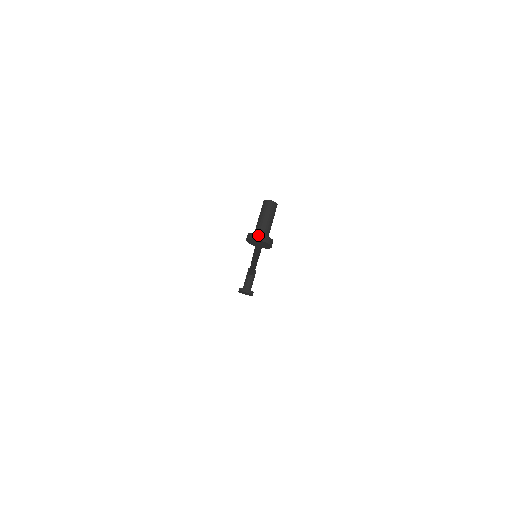
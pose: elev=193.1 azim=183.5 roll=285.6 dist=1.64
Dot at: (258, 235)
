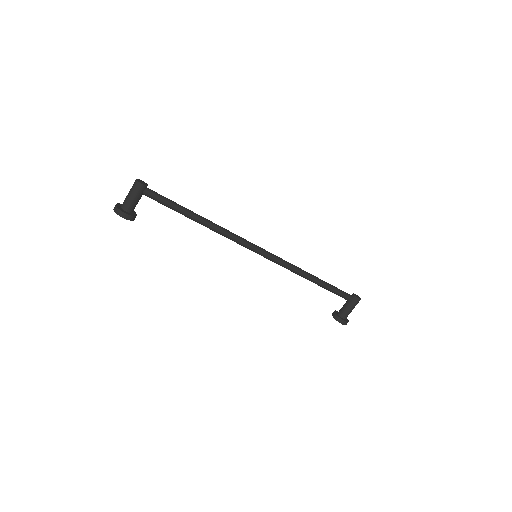
Dot at: (116, 205)
